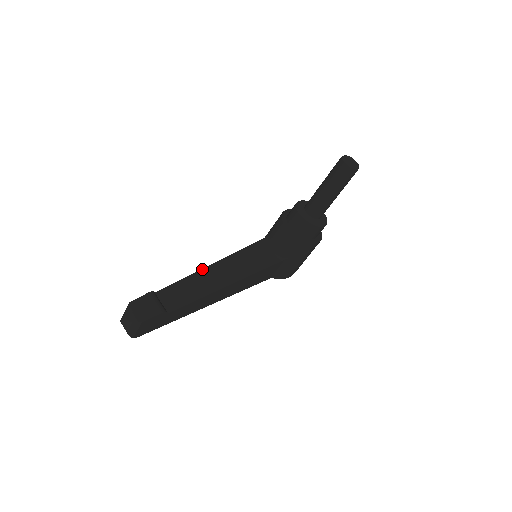
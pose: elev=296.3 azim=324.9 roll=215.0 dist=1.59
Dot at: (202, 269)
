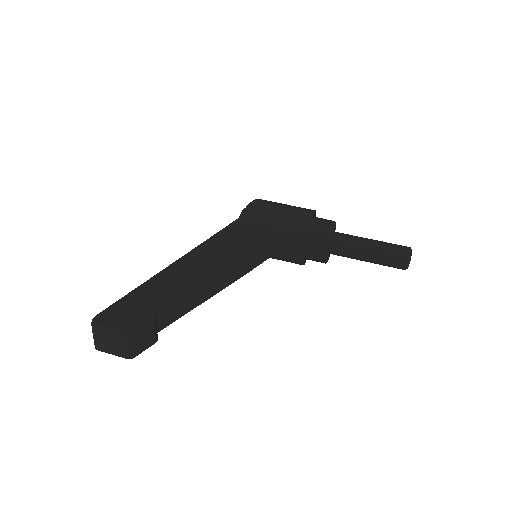
Dot at: (208, 270)
